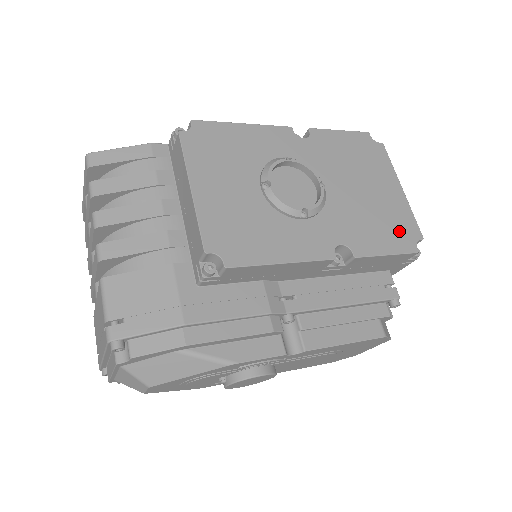
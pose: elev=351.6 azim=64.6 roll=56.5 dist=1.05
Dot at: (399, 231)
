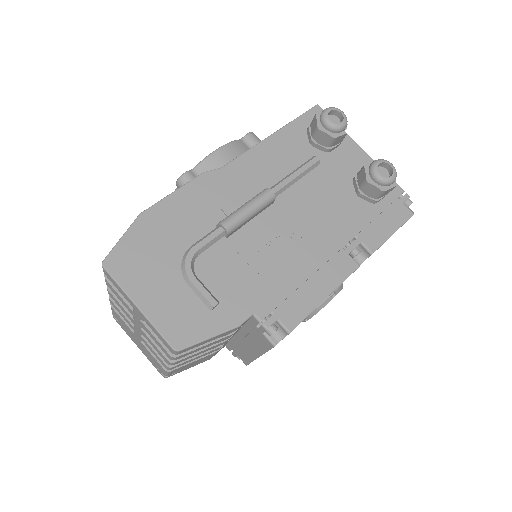
Dot at: occluded
